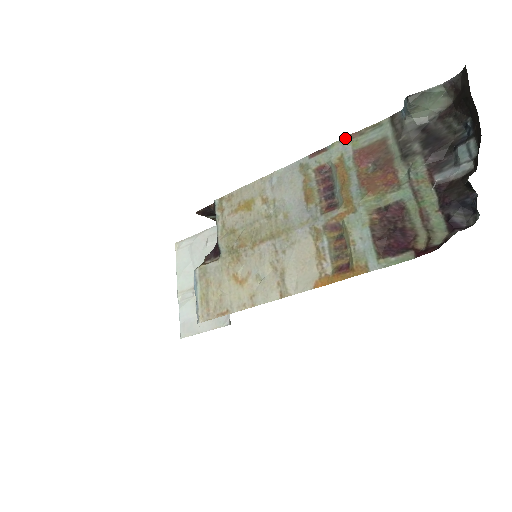
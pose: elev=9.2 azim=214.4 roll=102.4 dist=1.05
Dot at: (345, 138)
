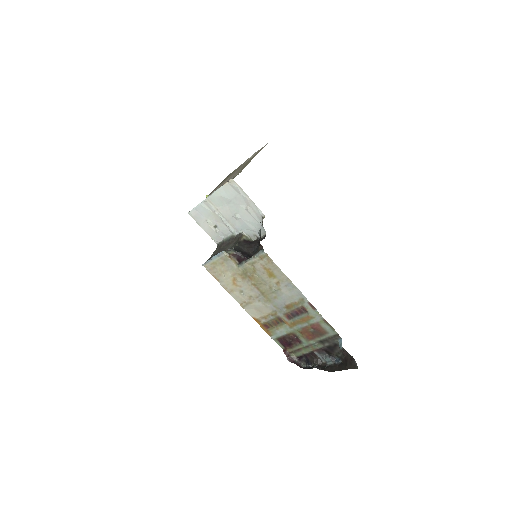
Dot at: (323, 318)
